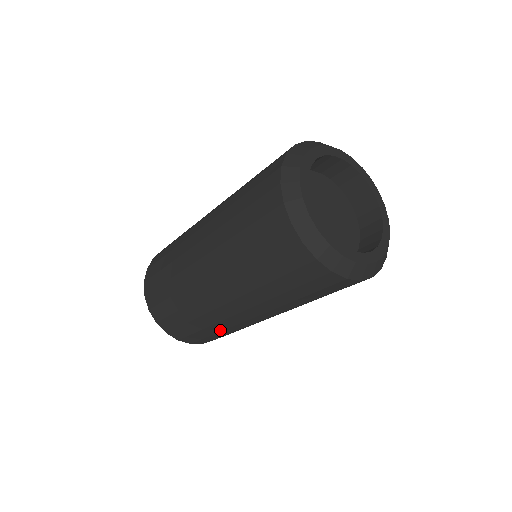
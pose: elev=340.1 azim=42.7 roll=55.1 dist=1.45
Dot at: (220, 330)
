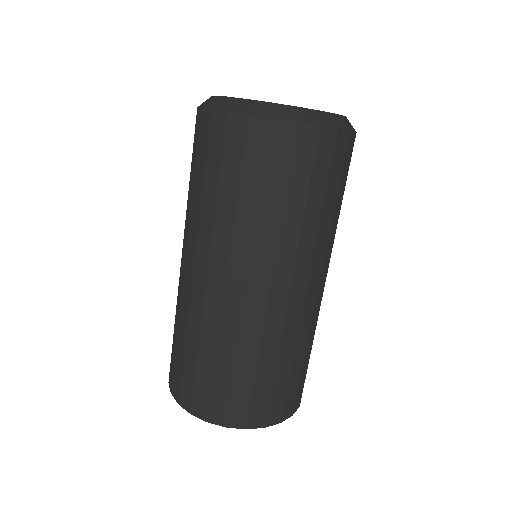
Dot at: (214, 349)
